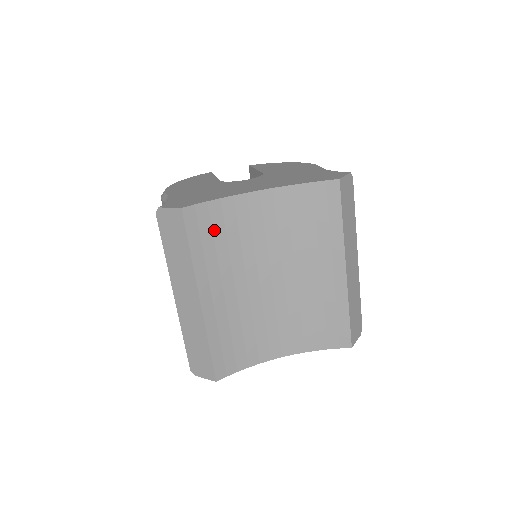
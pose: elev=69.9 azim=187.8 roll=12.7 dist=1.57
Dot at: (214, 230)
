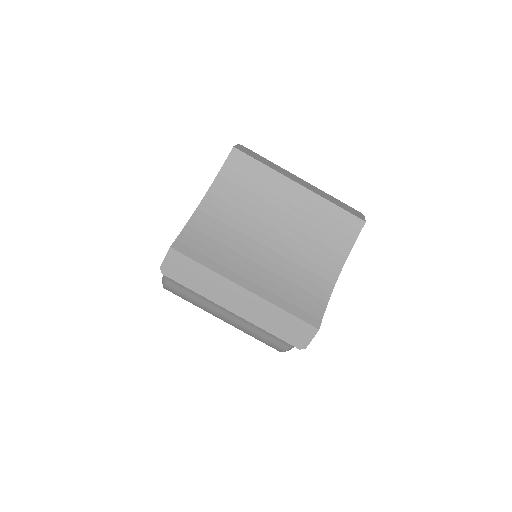
Dot at: (203, 243)
